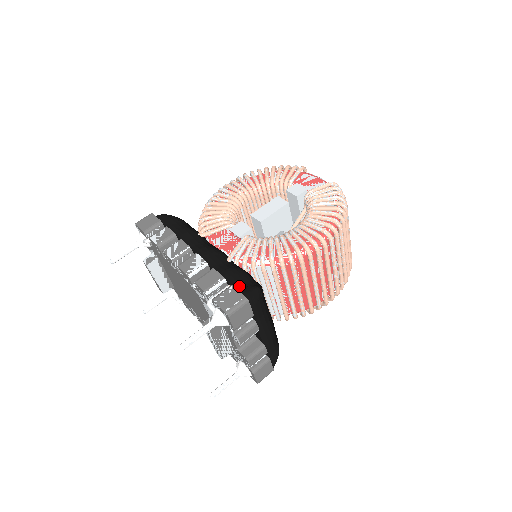
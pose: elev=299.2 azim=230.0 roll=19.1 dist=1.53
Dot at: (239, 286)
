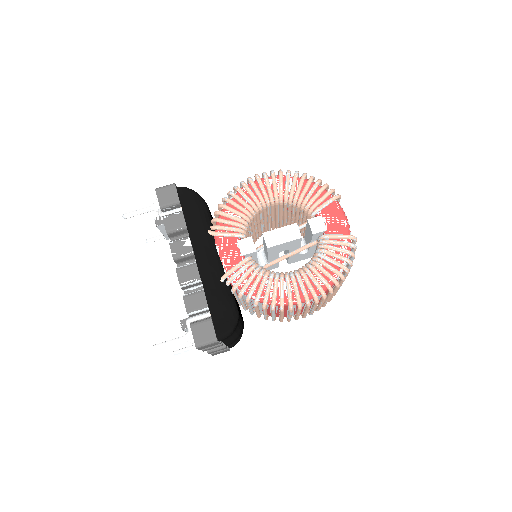
Dot at: (217, 320)
